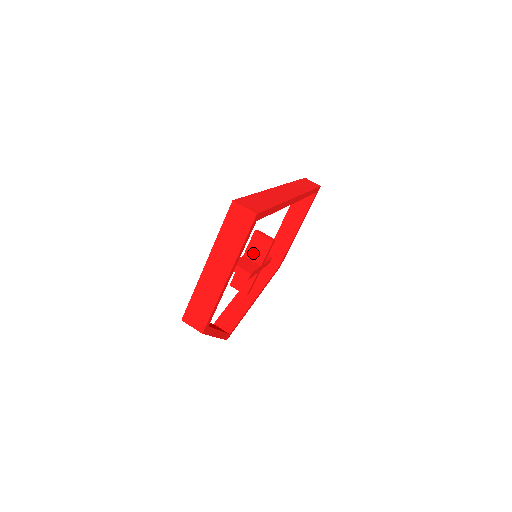
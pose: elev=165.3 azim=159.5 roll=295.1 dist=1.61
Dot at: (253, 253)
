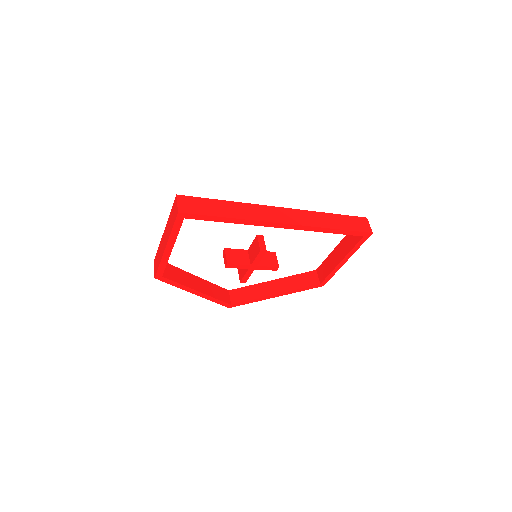
Dot at: (251, 252)
